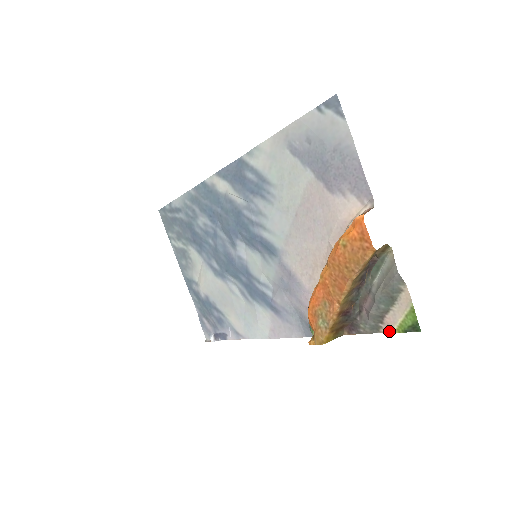
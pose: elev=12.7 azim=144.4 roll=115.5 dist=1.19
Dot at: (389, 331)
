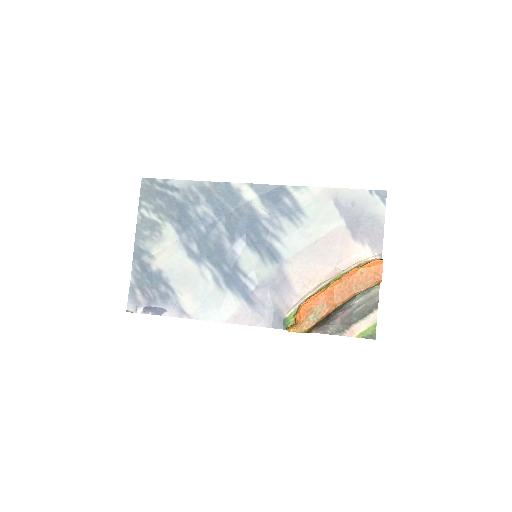
Dot at: (351, 336)
